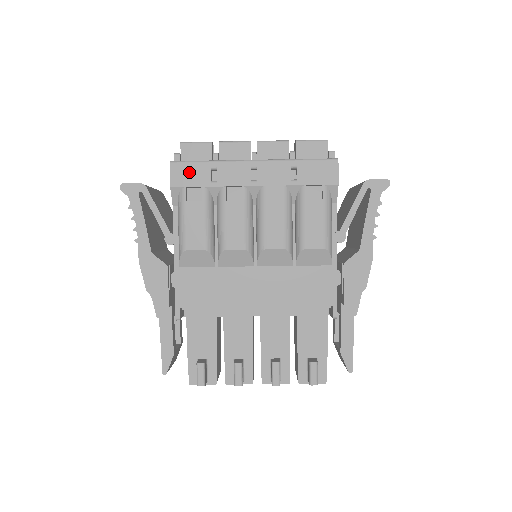
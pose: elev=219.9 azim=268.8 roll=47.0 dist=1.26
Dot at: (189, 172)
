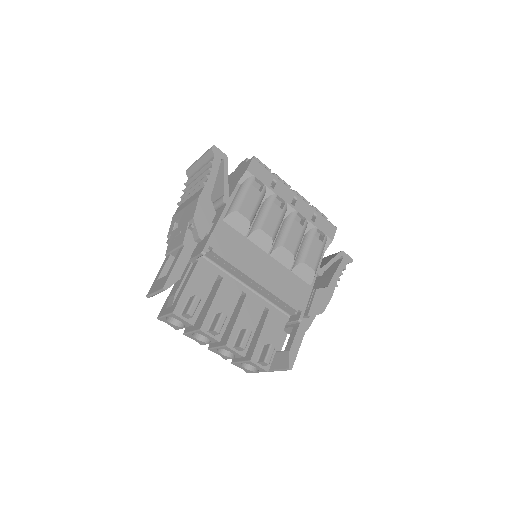
Dot at: (261, 171)
